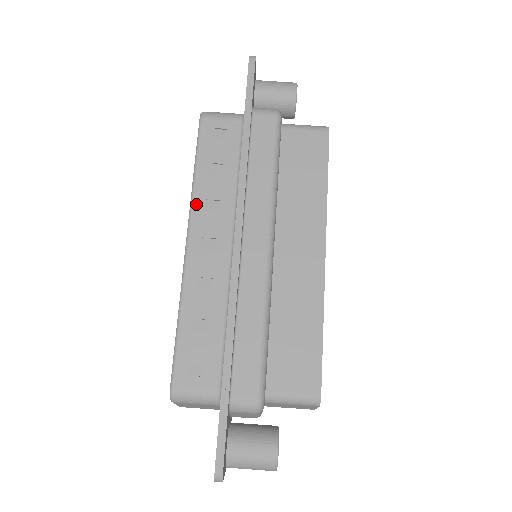
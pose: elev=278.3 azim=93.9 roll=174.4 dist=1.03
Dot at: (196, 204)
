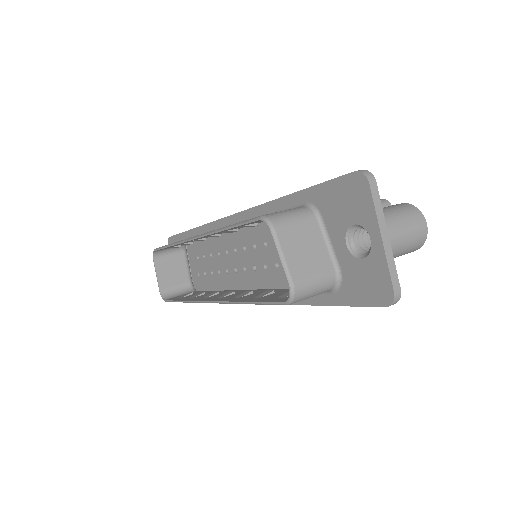
Dot at: occluded
